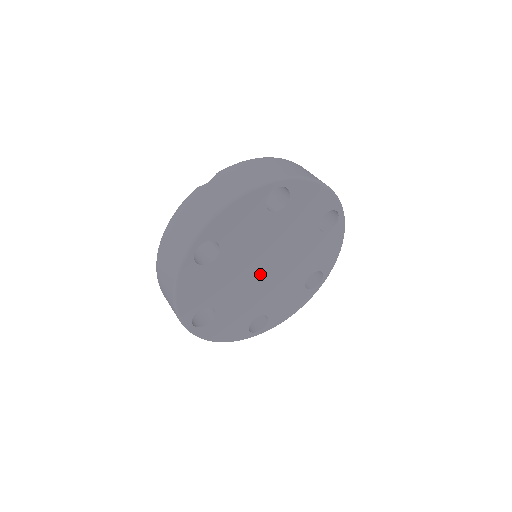
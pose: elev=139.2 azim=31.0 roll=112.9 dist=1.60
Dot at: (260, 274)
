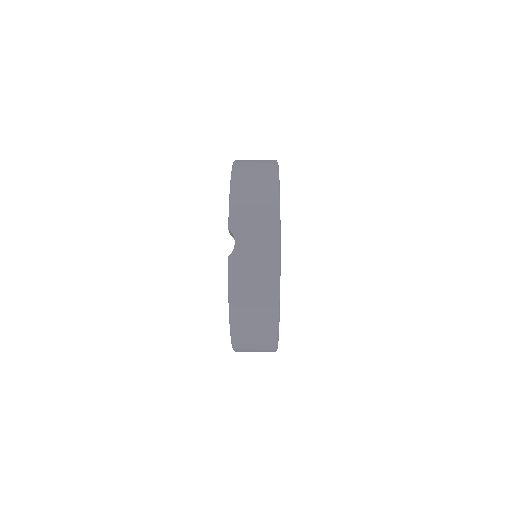
Dot at: occluded
